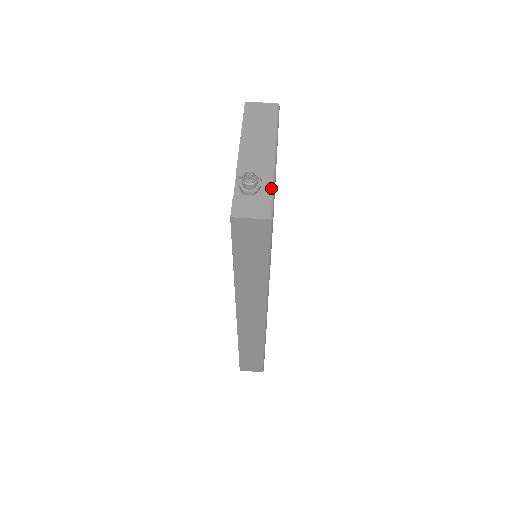
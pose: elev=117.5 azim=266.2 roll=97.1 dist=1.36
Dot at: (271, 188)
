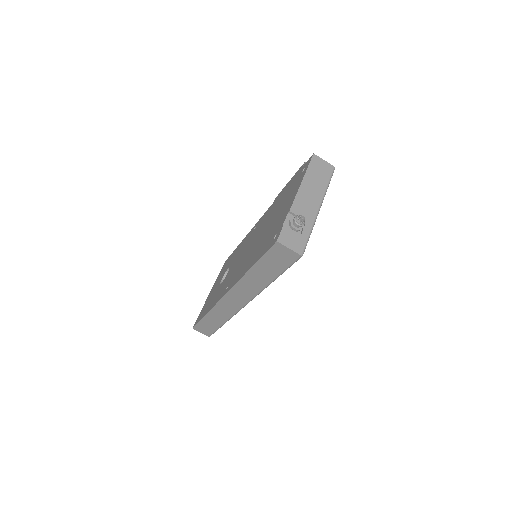
Dot at: (309, 232)
